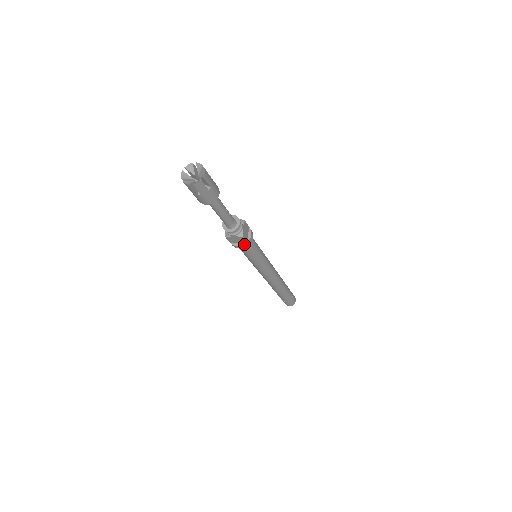
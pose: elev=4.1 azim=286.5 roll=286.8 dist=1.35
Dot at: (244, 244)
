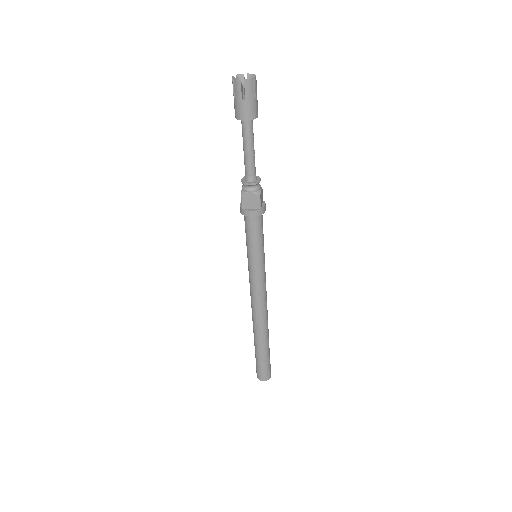
Dot at: (257, 210)
